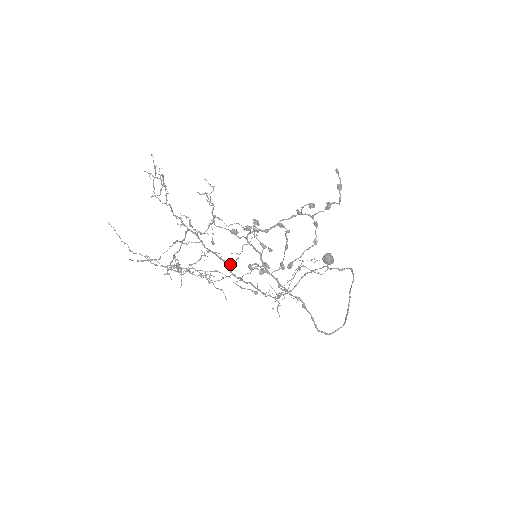
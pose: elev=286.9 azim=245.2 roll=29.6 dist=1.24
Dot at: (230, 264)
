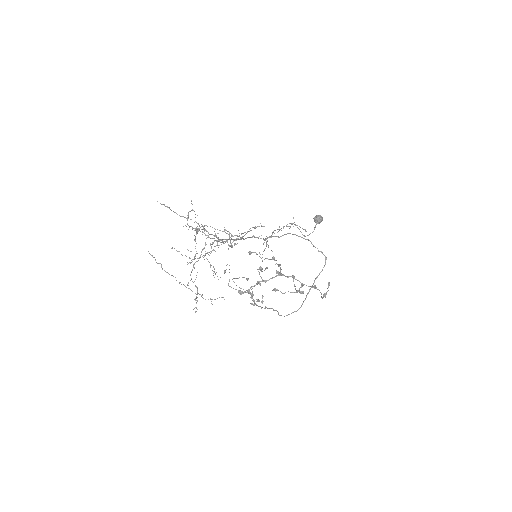
Dot at: (236, 240)
